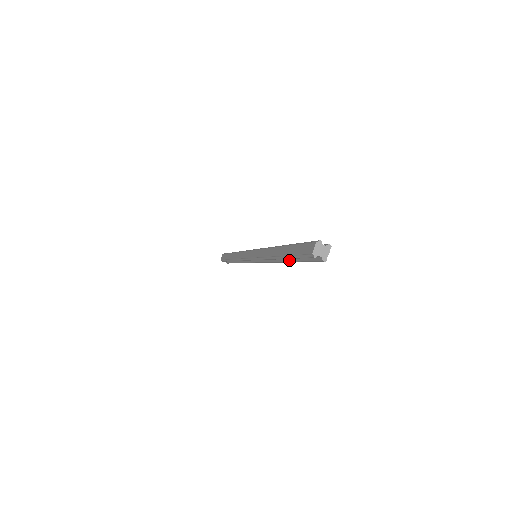
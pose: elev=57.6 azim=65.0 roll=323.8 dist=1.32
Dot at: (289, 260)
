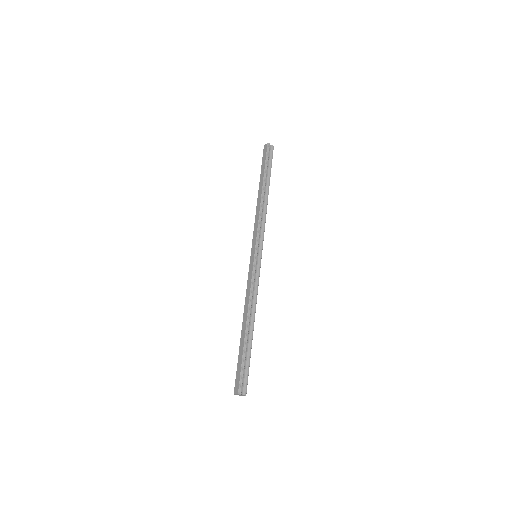
Dot at: occluded
